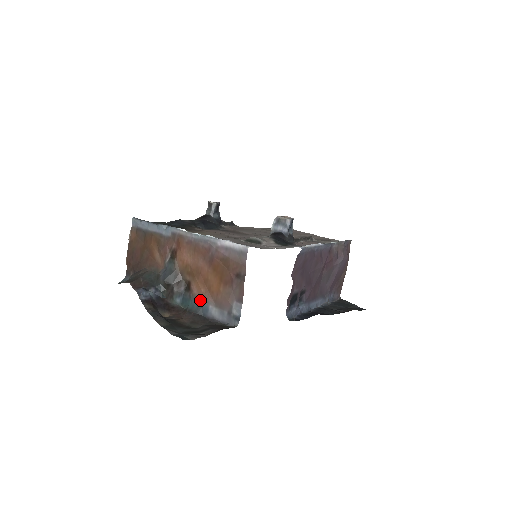
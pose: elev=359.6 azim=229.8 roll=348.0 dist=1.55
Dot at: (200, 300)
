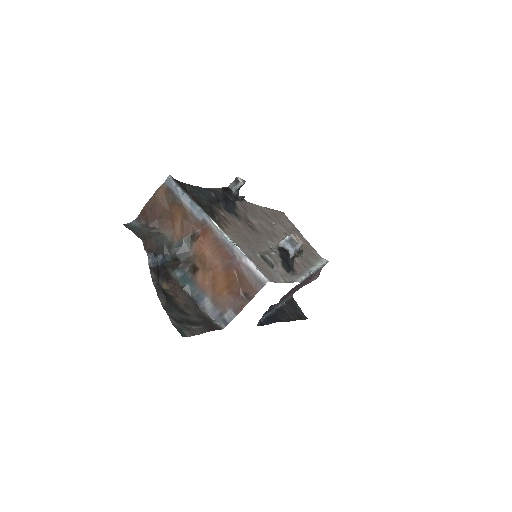
Dot at: (200, 288)
